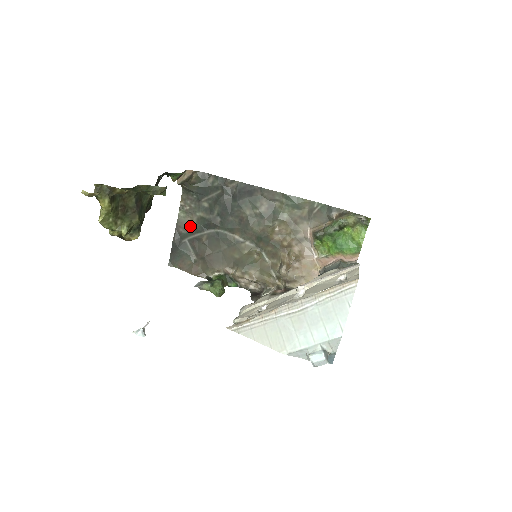
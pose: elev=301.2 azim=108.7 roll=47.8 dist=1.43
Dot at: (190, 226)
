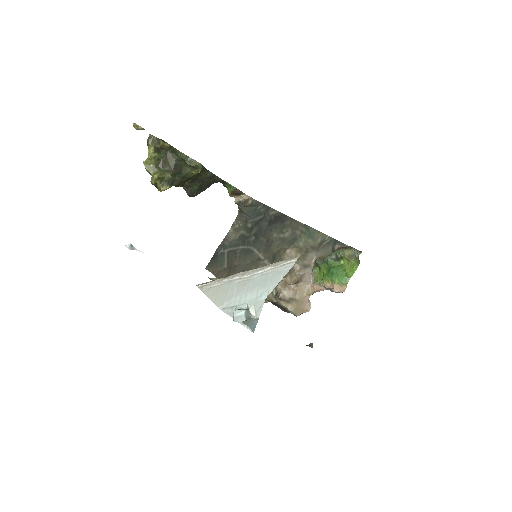
Dot at: (233, 240)
